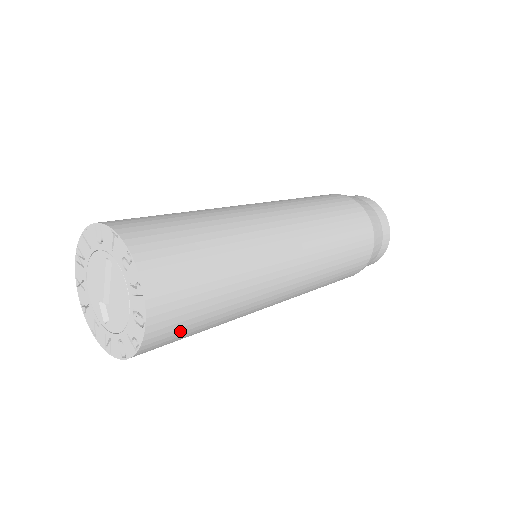
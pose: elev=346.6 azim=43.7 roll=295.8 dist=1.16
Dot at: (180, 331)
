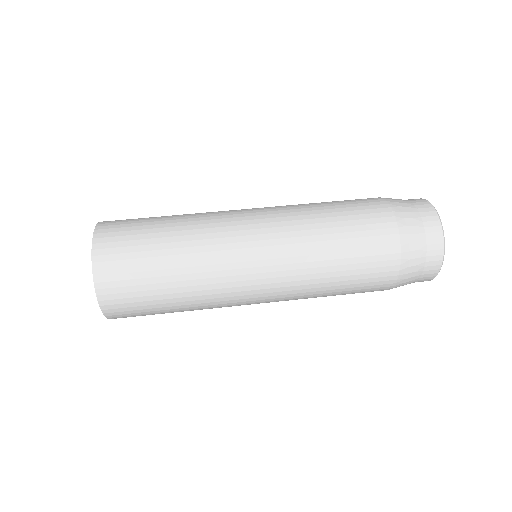
Dot at: (138, 311)
